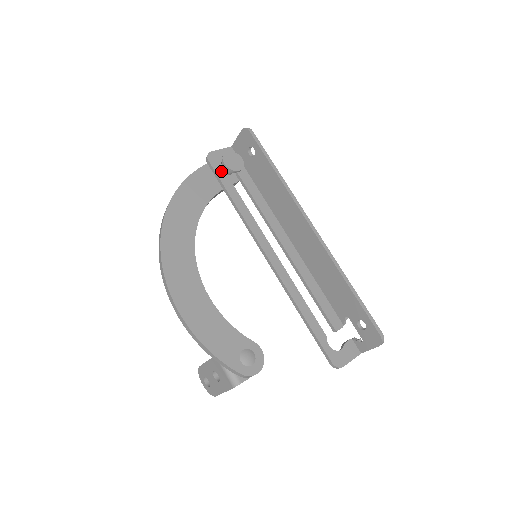
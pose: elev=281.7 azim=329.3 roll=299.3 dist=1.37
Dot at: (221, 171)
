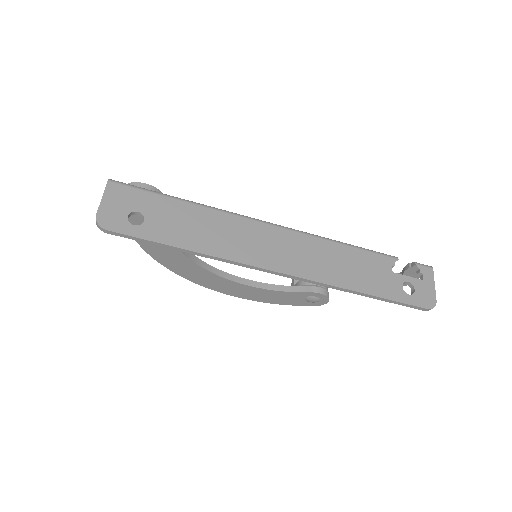
Dot at: occluded
